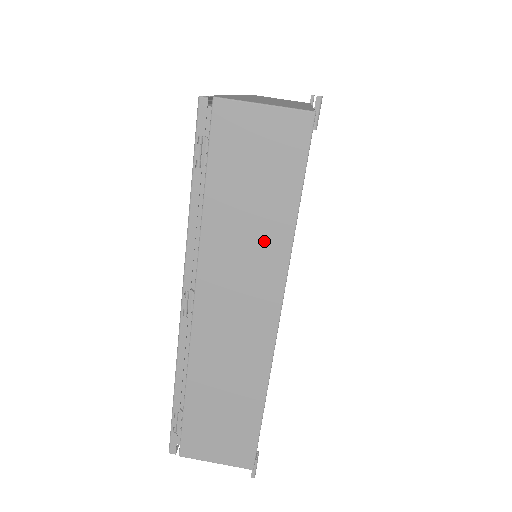
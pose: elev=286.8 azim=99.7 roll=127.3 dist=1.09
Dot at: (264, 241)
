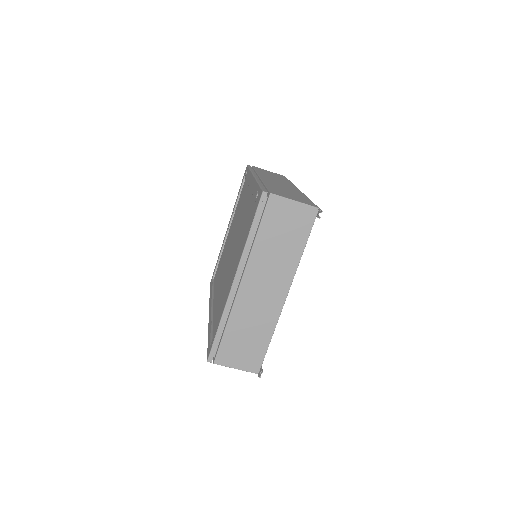
Dot at: occluded
